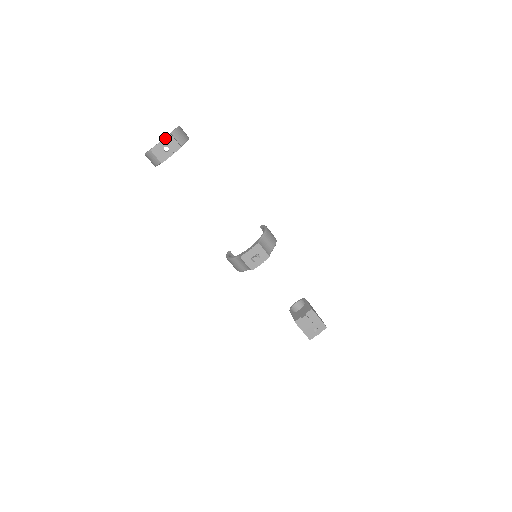
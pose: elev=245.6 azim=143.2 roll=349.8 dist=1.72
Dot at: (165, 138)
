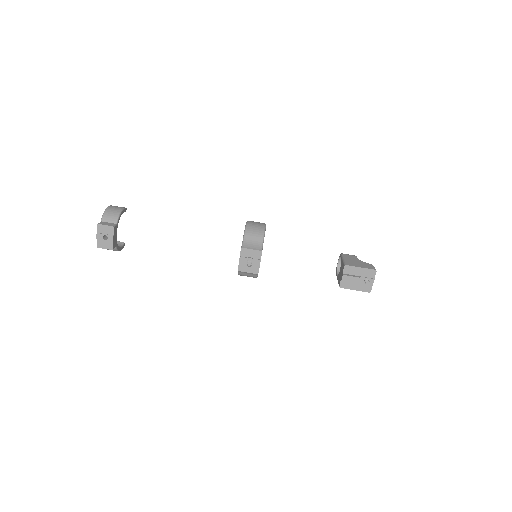
Dot at: (97, 230)
